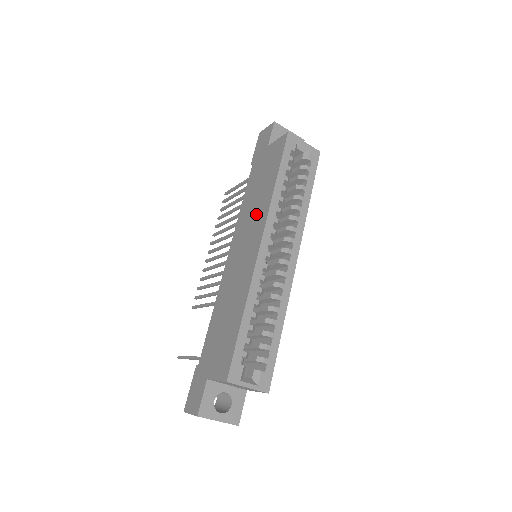
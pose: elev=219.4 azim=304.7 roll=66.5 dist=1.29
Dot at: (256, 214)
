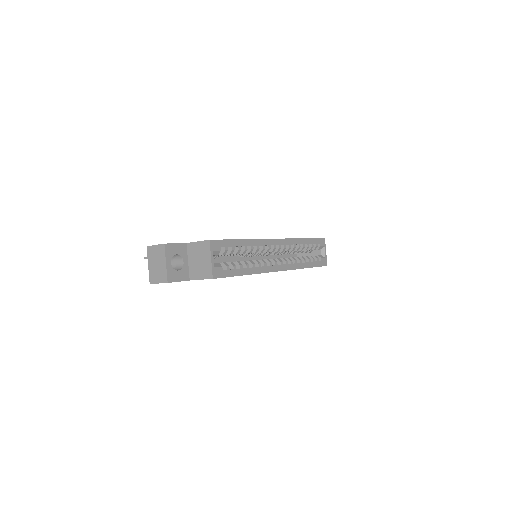
Dot at: occluded
